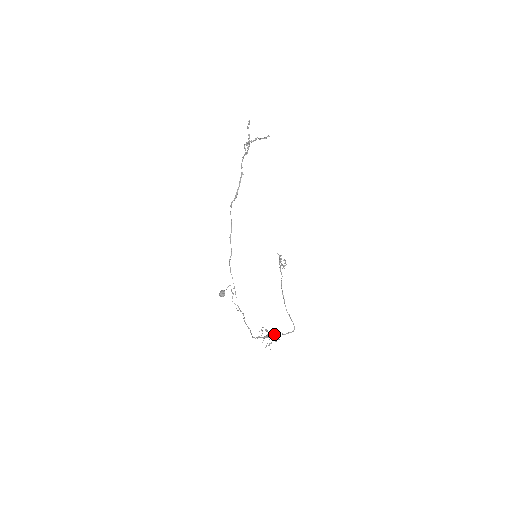
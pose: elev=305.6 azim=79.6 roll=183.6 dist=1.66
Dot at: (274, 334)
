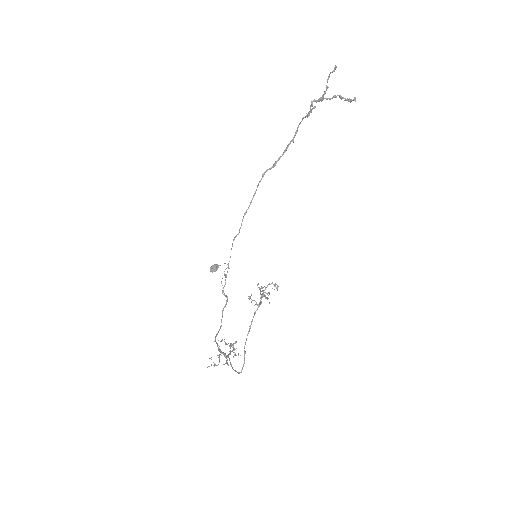
Dot at: (228, 355)
